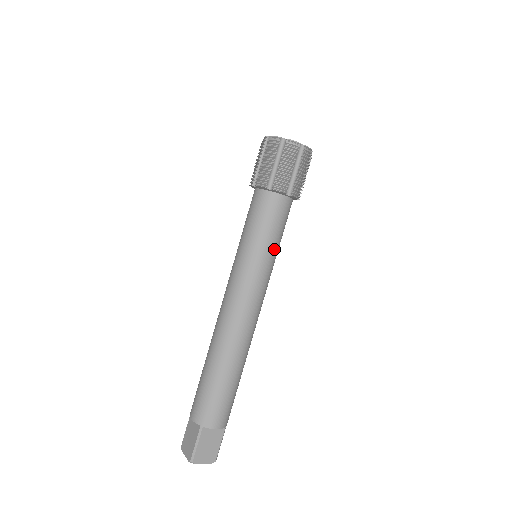
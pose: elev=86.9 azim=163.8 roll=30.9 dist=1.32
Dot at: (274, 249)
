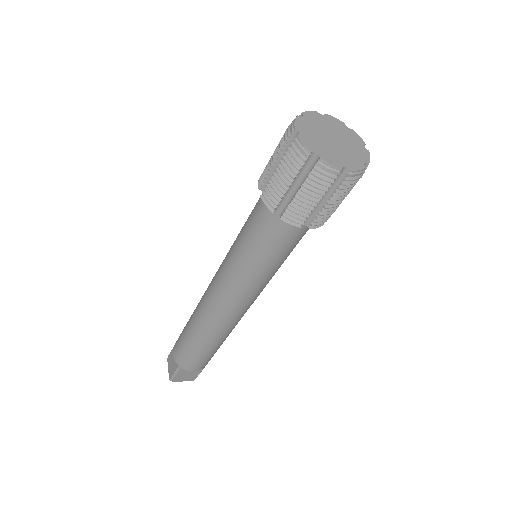
Dot at: (275, 267)
